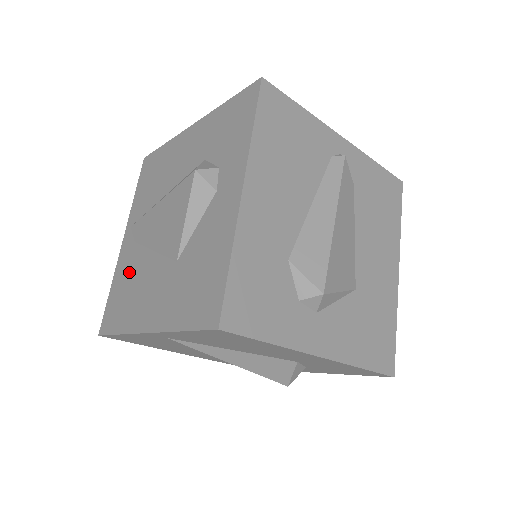
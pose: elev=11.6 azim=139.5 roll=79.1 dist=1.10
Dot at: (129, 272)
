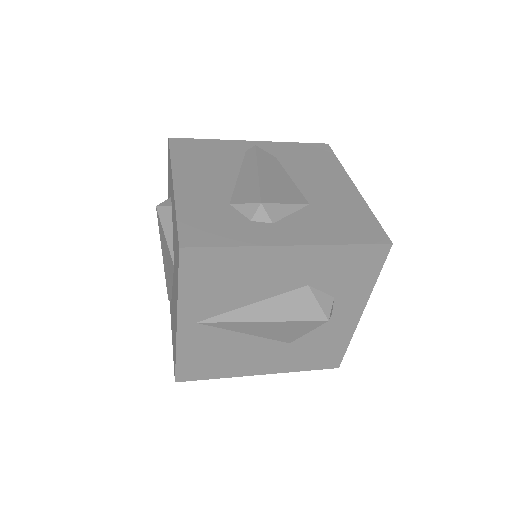
Dot at: (172, 320)
